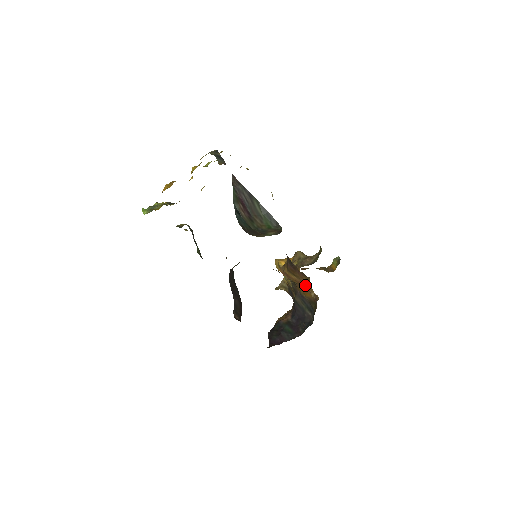
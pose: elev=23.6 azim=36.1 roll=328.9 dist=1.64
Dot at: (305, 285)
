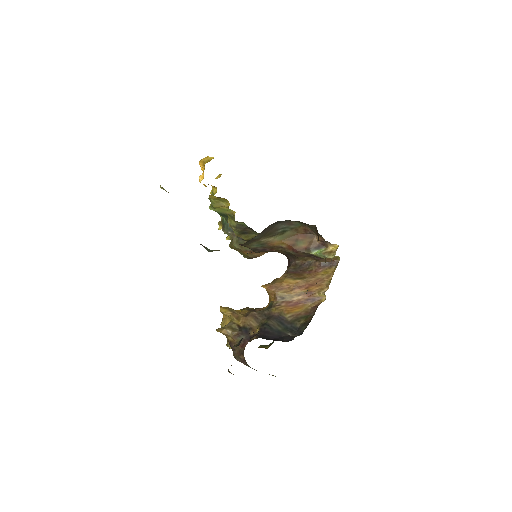
Dot at: (313, 286)
